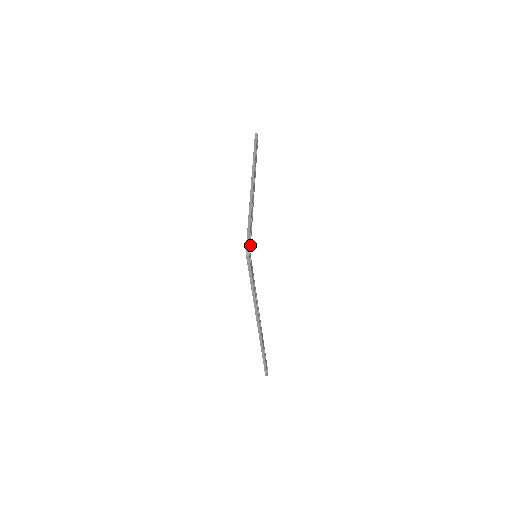
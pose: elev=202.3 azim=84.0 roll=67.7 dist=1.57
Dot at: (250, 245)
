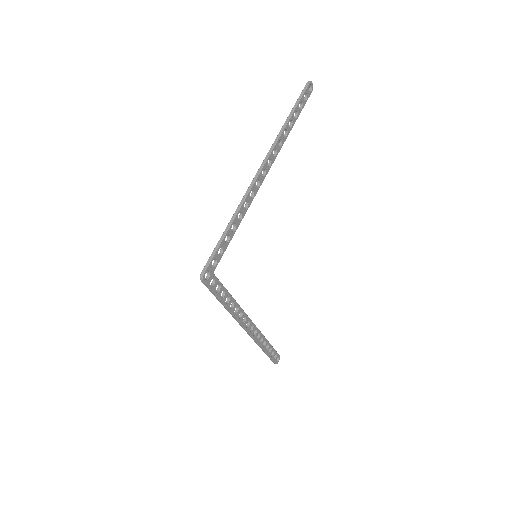
Dot at: (216, 263)
